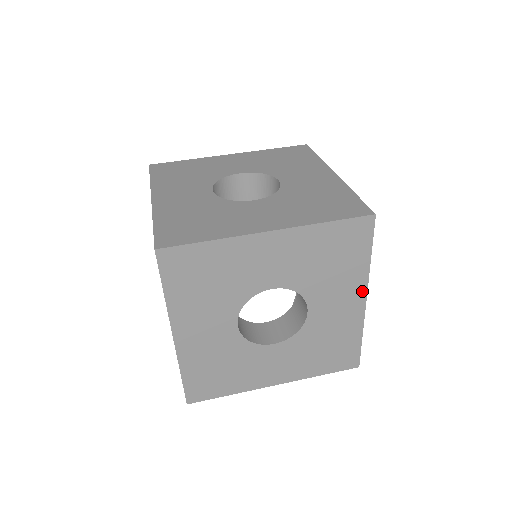
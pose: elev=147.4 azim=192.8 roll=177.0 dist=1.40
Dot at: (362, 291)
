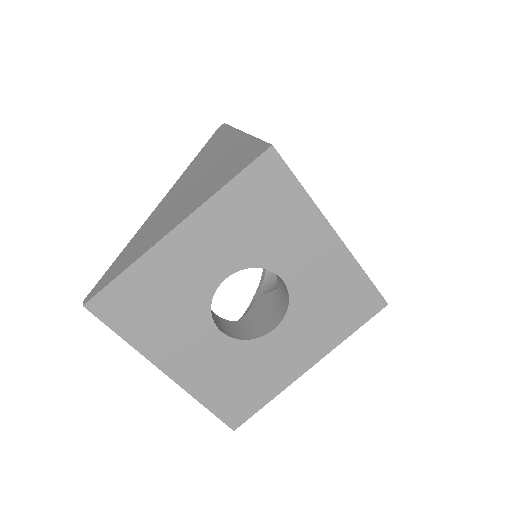
Dot at: (317, 357)
